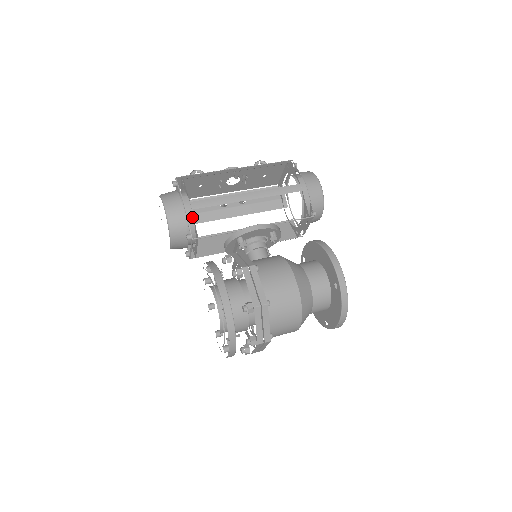
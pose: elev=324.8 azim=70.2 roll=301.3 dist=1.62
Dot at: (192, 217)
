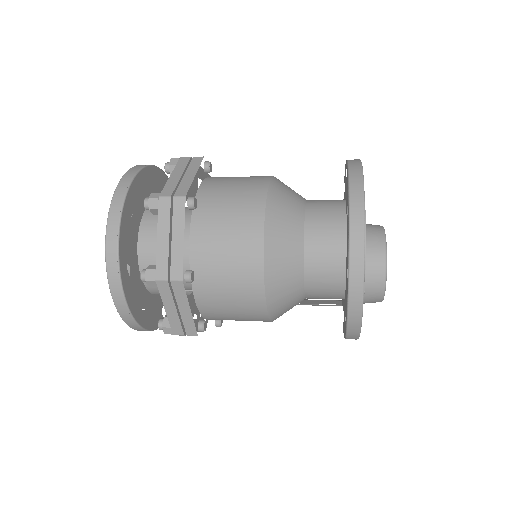
Dot at: occluded
